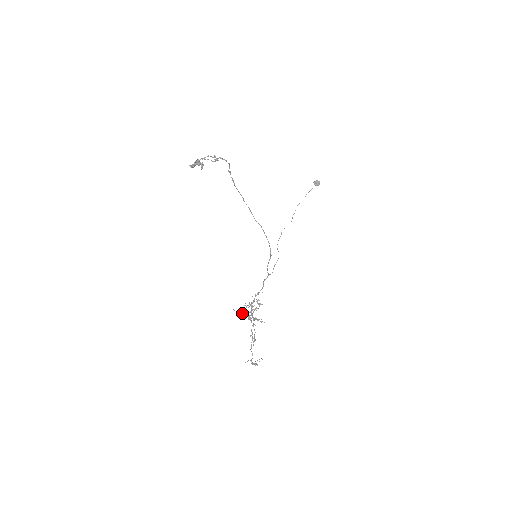
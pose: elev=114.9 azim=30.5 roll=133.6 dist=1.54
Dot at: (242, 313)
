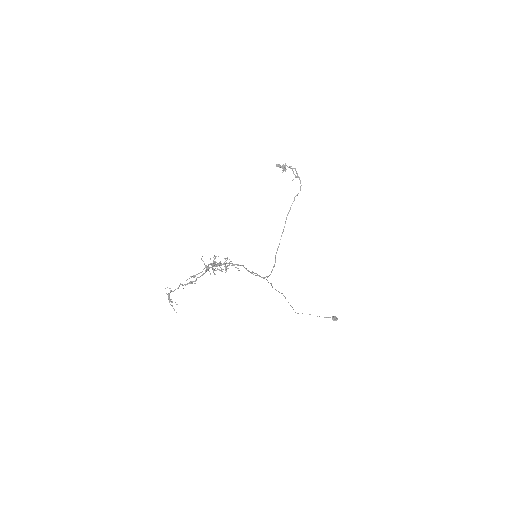
Dot at: occluded
